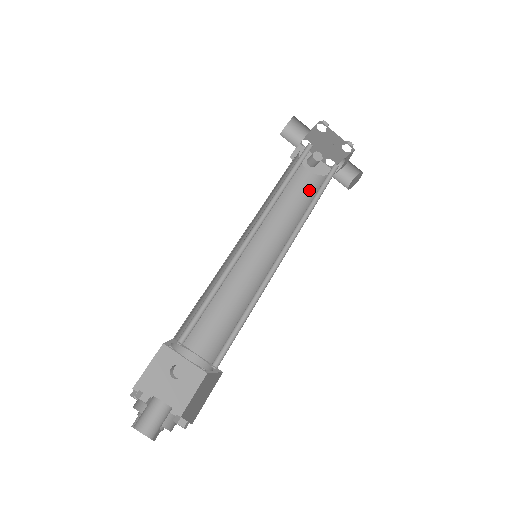
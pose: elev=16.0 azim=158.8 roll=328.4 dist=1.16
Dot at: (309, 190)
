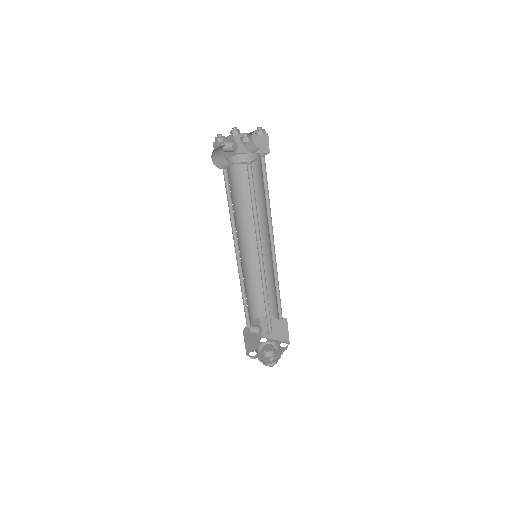
Dot at: (240, 174)
